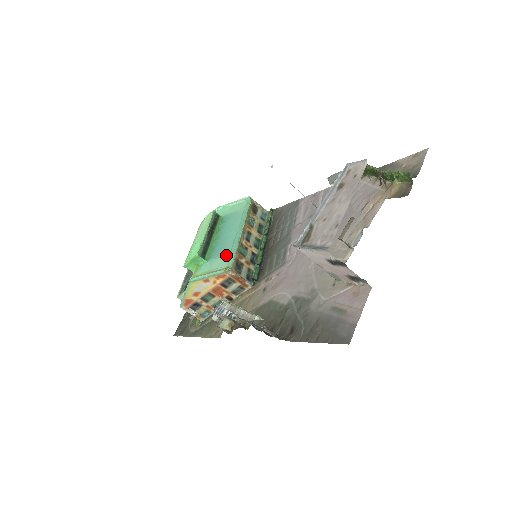
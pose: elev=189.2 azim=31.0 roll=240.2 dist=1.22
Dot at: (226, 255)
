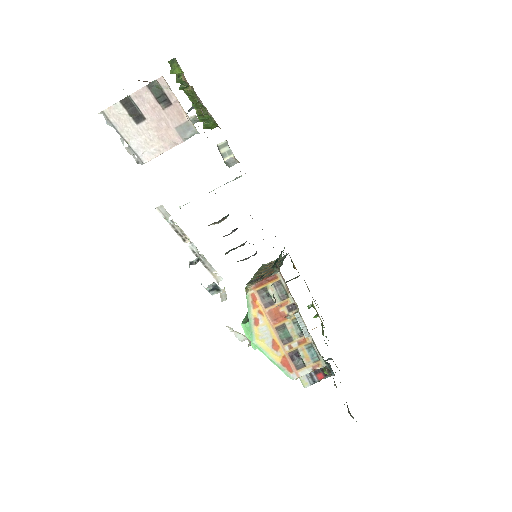
Dot at: occluded
